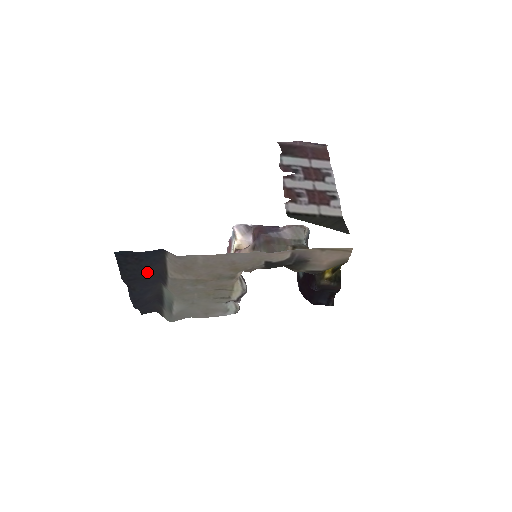
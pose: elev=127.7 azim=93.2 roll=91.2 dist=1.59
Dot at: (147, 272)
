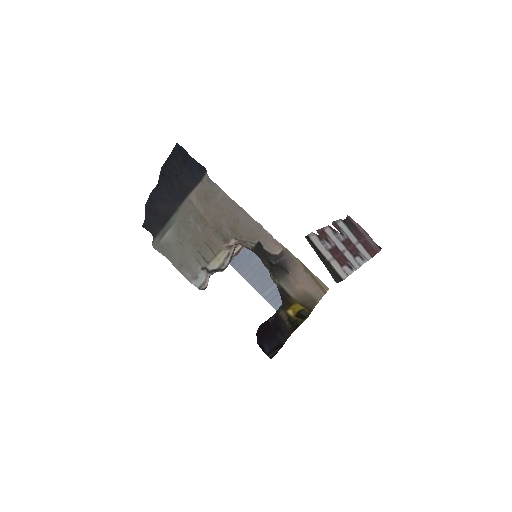
Dot at: (180, 180)
